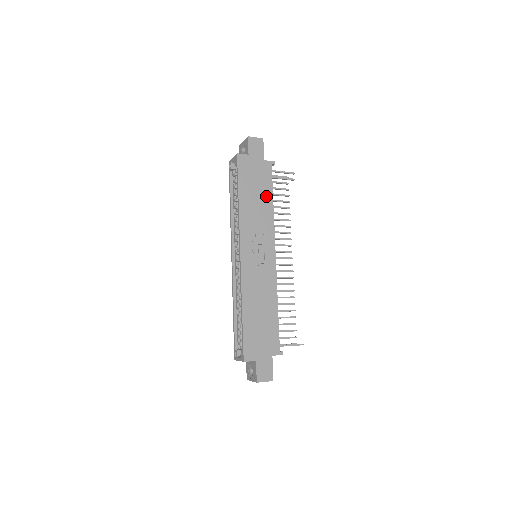
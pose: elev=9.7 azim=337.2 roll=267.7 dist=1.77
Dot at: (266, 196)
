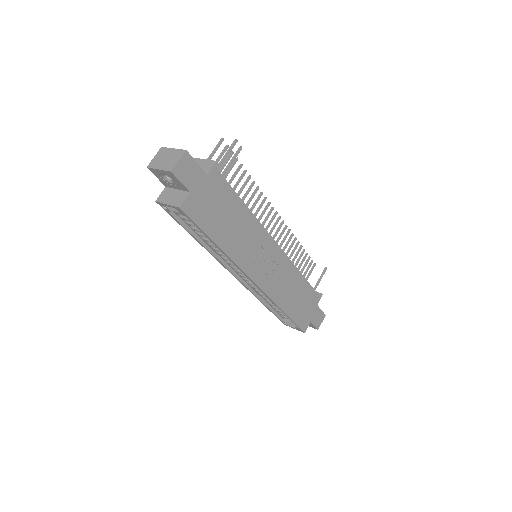
Dot at: (236, 209)
